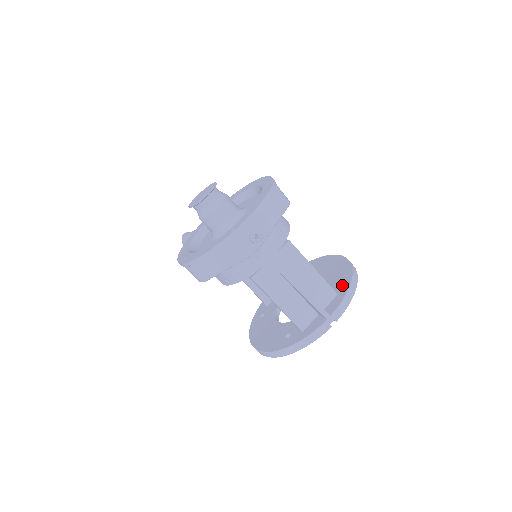
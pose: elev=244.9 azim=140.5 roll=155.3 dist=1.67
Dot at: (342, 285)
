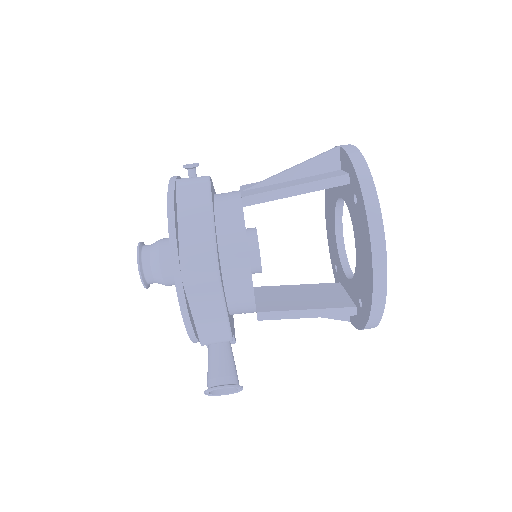
Dot at: occluded
